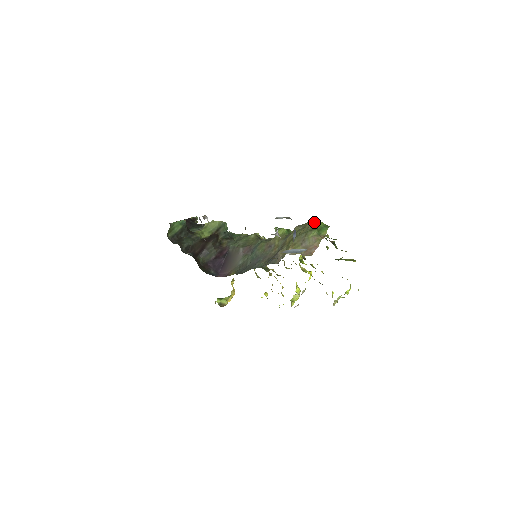
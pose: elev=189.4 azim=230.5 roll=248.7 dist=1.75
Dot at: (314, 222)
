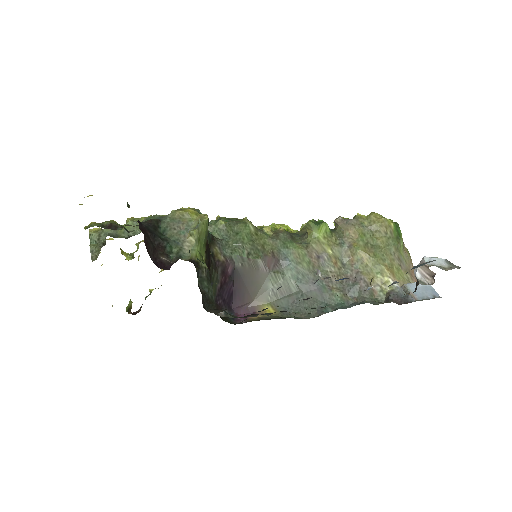
Dot at: (391, 224)
